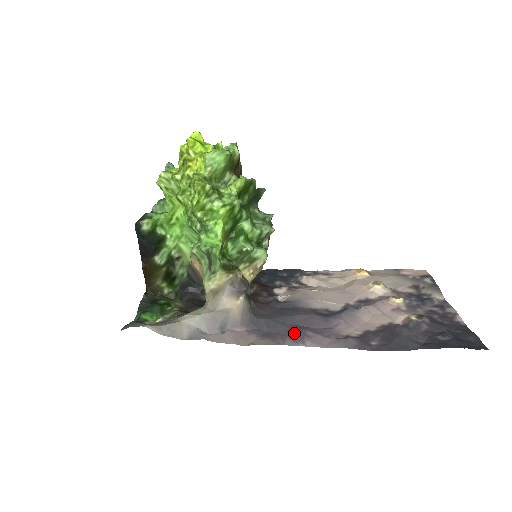
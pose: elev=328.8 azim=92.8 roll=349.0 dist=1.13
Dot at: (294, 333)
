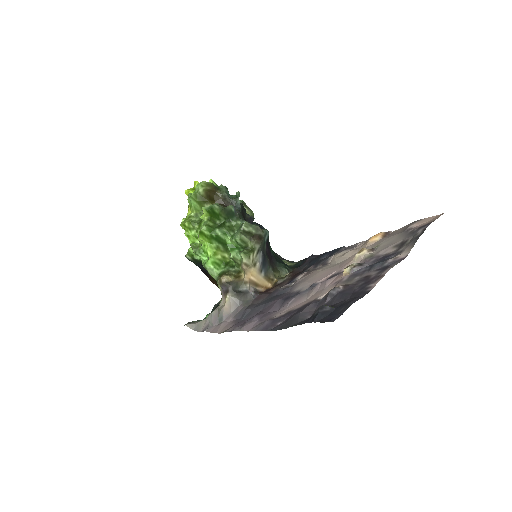
Dot at: (248, 320)
